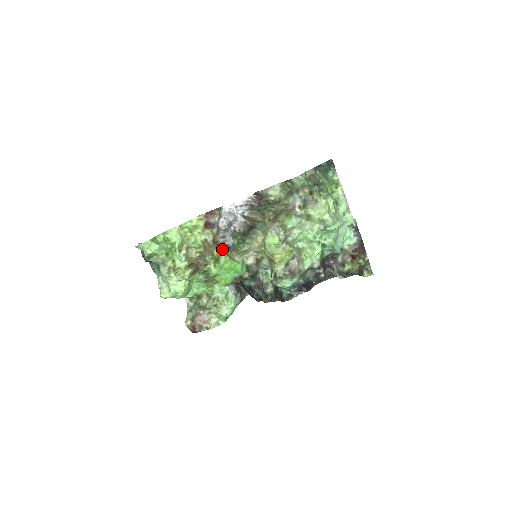
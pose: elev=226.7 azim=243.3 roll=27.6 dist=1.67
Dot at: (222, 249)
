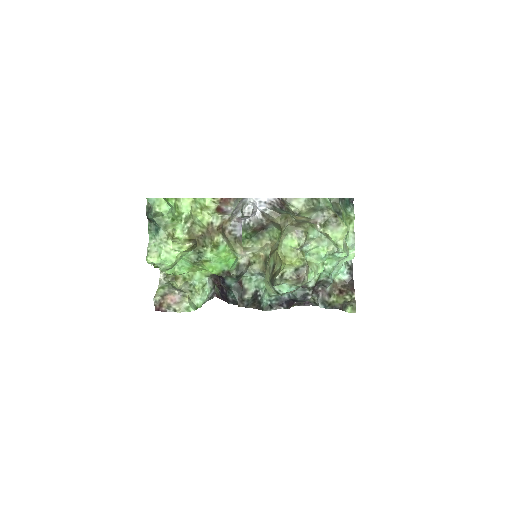
Dot at: (226, 237)
